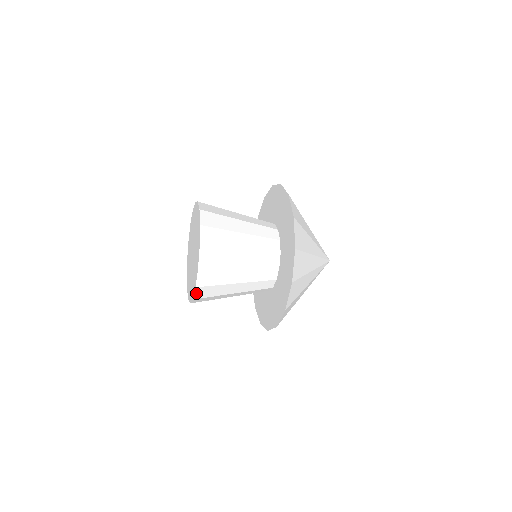
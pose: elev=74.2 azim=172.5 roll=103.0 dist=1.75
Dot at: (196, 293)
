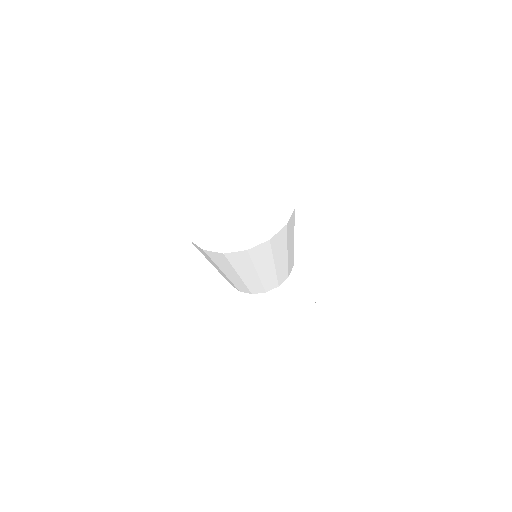
Dot at: (236, 252)
